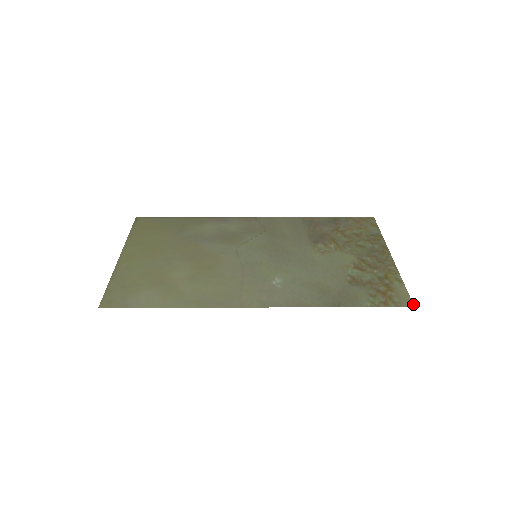
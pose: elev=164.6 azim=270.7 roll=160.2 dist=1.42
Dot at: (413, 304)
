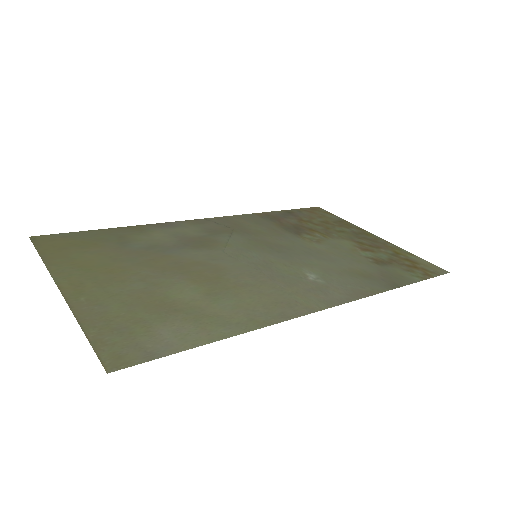
Dot at: occluded
